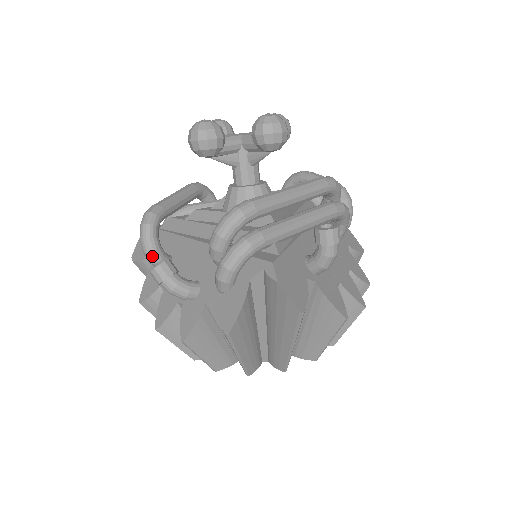
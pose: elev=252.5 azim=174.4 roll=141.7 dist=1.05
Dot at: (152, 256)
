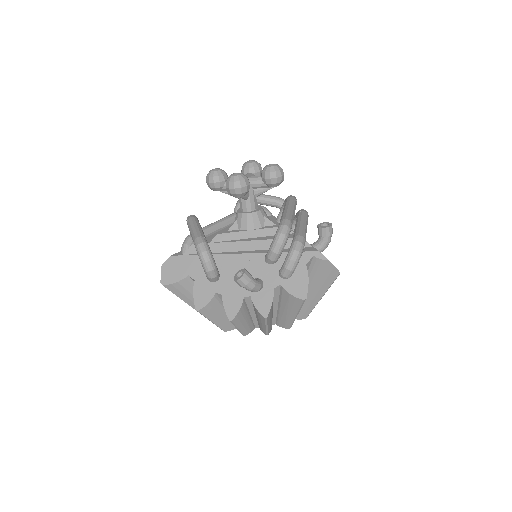
Dot at: (214, 272)
